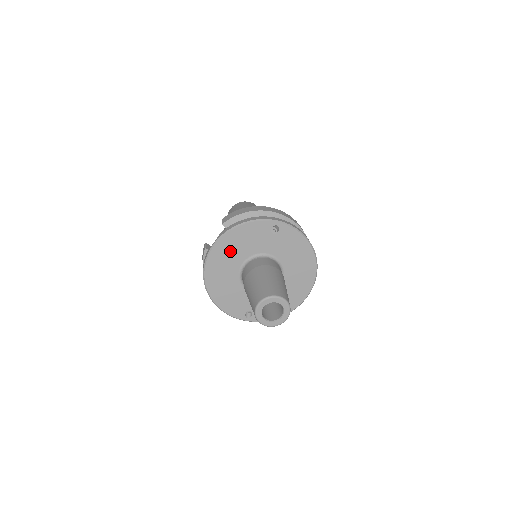
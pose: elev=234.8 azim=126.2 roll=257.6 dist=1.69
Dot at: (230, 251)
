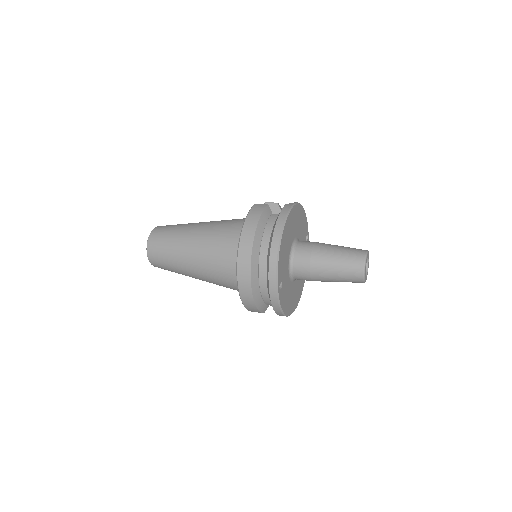
Dot at: (298, 220)
